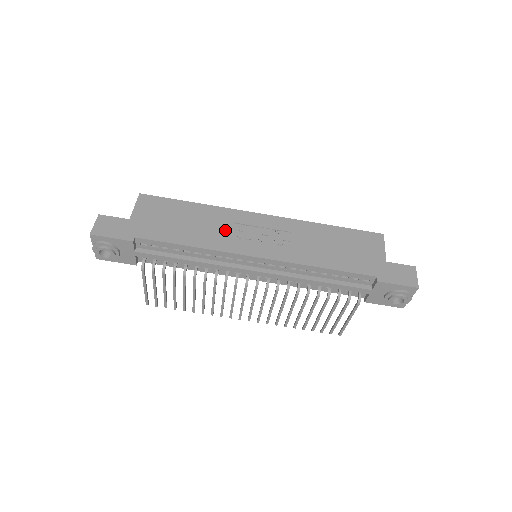
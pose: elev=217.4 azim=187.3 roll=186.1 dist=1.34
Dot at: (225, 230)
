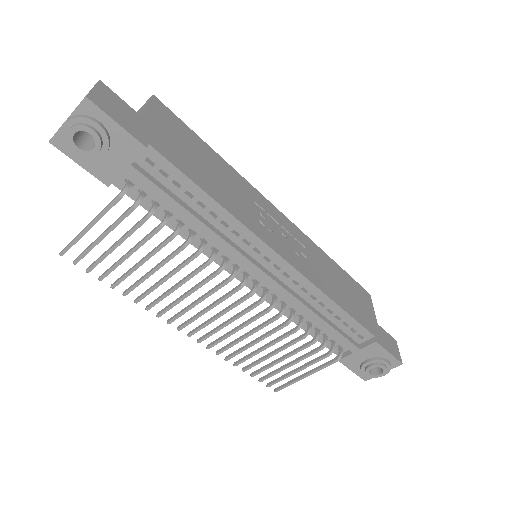
Dot at: (248, 205)
